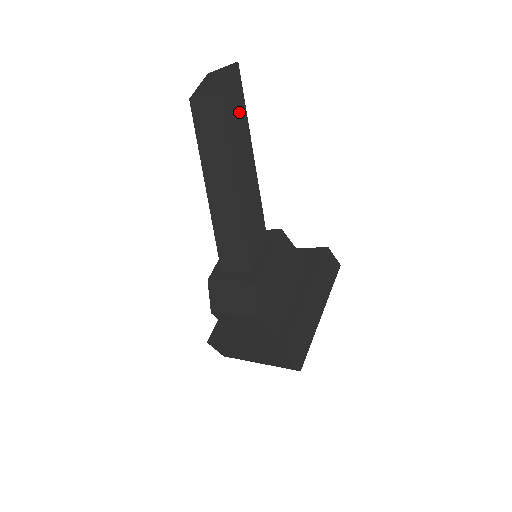
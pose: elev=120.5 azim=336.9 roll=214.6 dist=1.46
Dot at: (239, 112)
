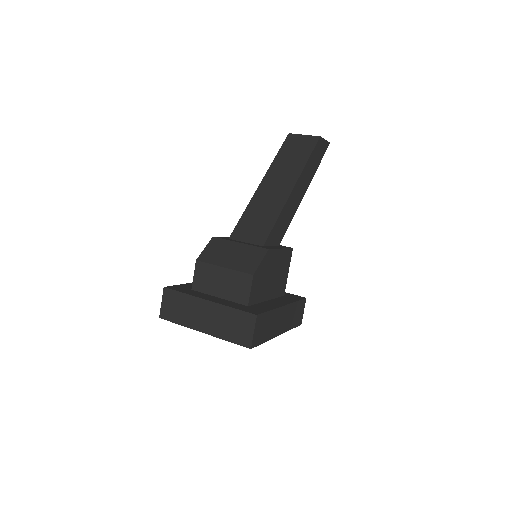
Dot at: (316, 161)
